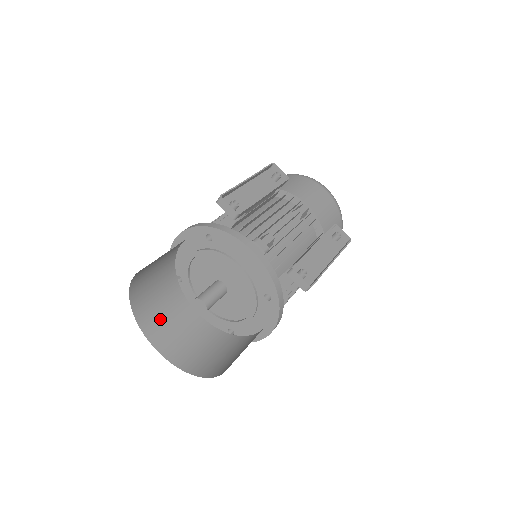
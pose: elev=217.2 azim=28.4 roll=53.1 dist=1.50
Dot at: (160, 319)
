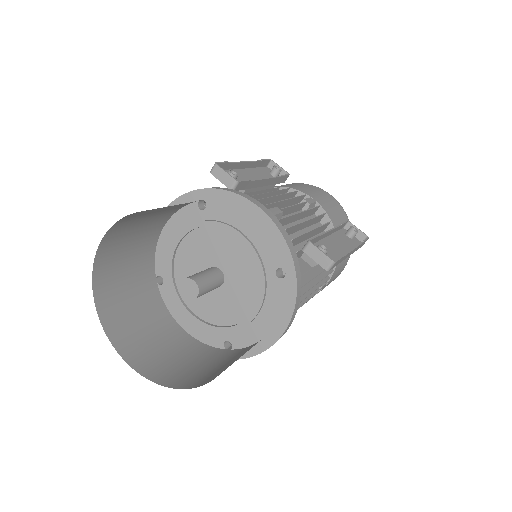
Dot at: (132, 325)
